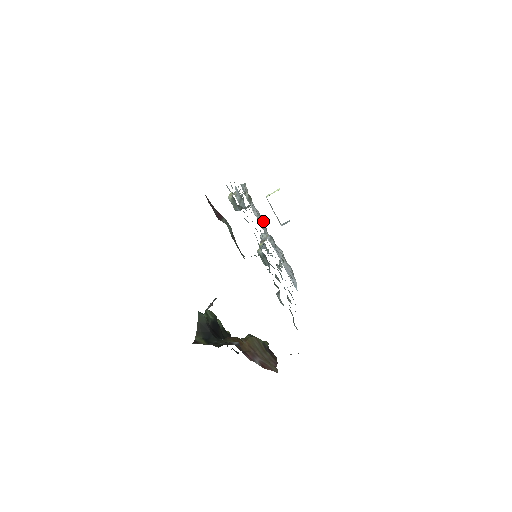
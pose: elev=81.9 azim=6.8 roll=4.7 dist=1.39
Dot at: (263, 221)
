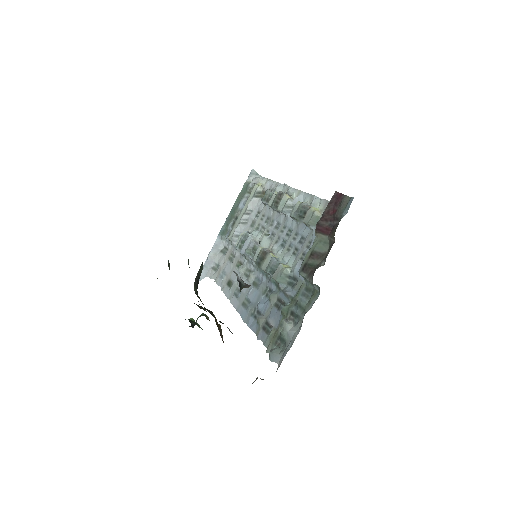
Dot at: (252, 220)
